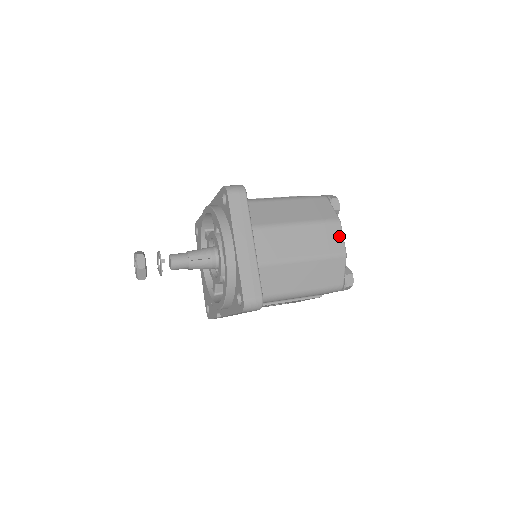
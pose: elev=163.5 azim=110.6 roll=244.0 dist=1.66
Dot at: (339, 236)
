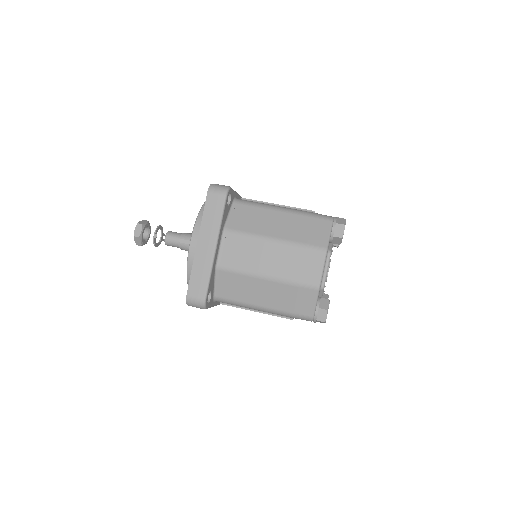
Dot at: (318, 266)
